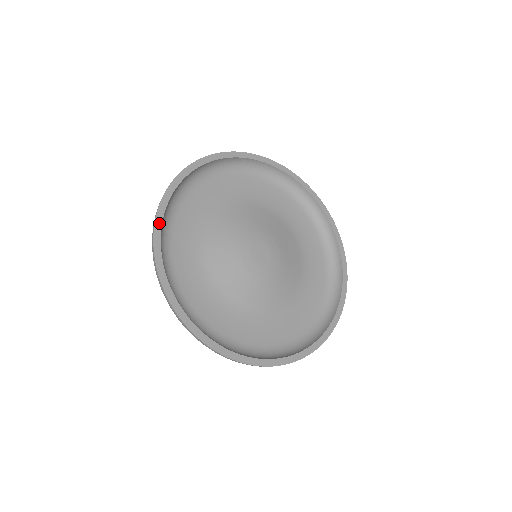
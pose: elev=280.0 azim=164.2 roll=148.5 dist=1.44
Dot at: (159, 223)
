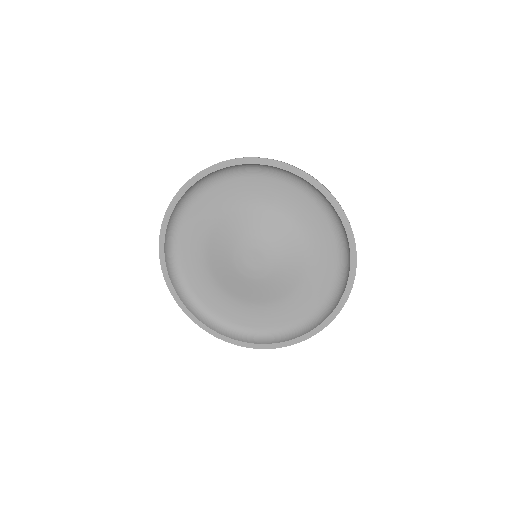
Dot at: (191, 315)
